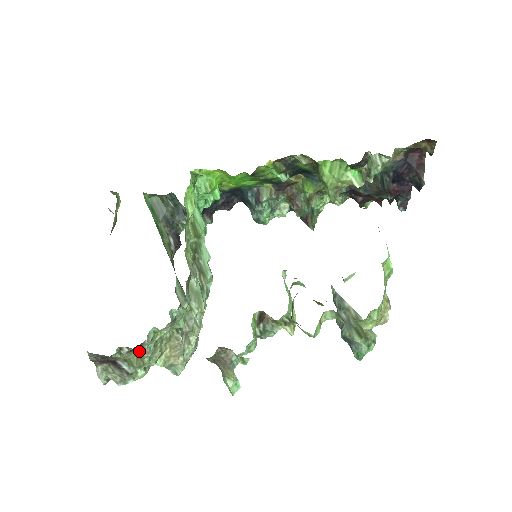
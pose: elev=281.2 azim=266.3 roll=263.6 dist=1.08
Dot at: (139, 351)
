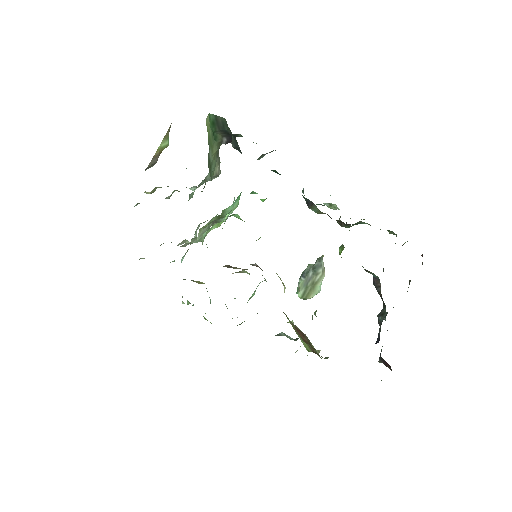
Dot at: occluded
